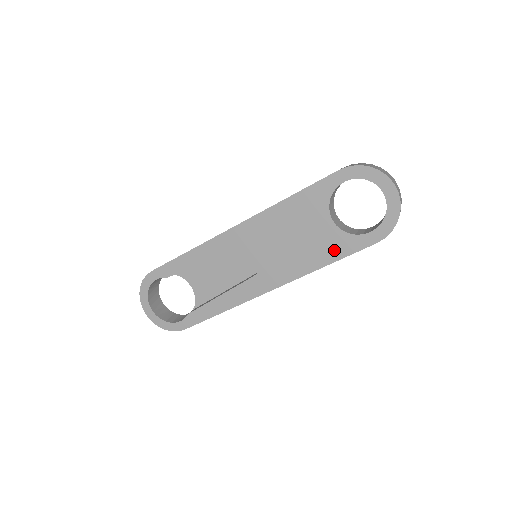
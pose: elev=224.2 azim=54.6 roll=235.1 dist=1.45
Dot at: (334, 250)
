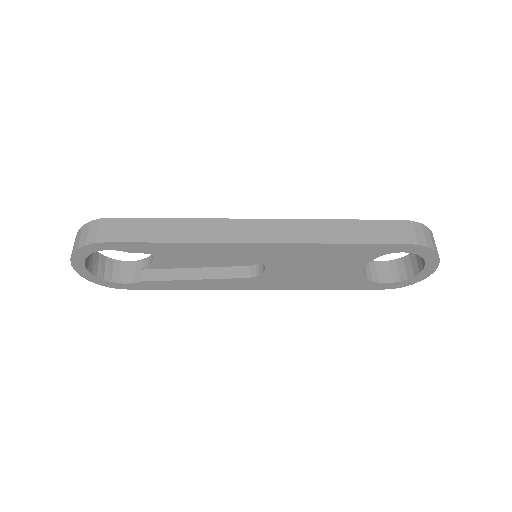
Dot at: (344, 284)
